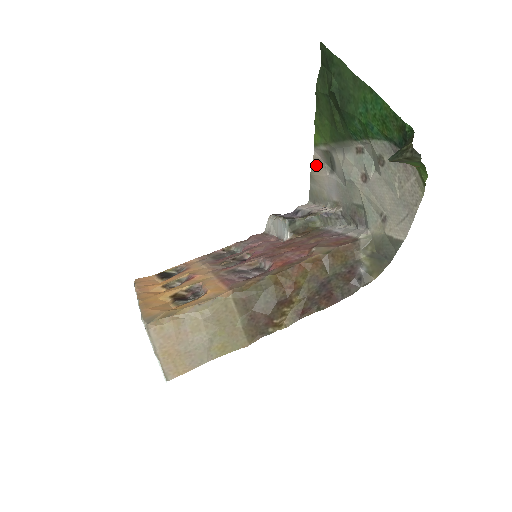
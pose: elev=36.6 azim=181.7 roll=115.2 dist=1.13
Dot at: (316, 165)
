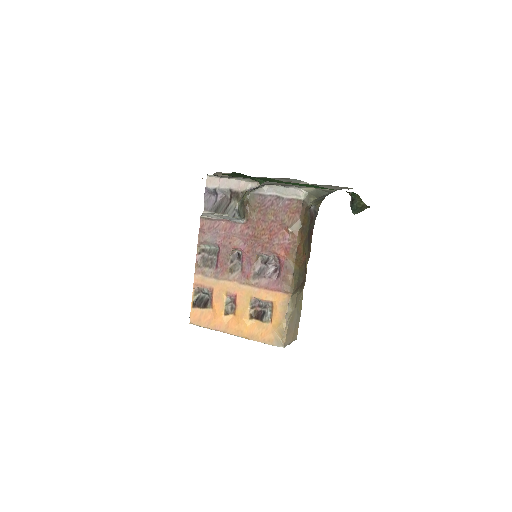
Dot at: (220, 174)
